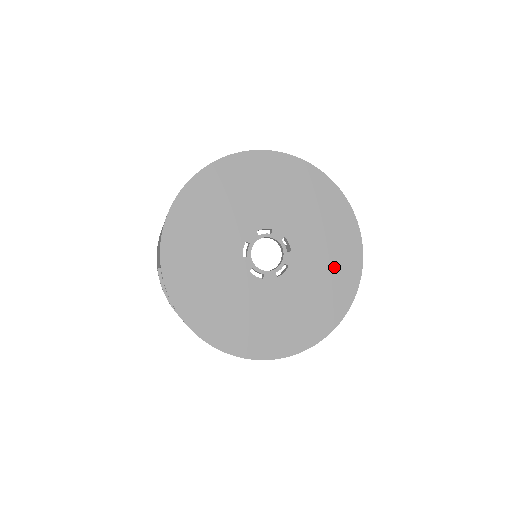
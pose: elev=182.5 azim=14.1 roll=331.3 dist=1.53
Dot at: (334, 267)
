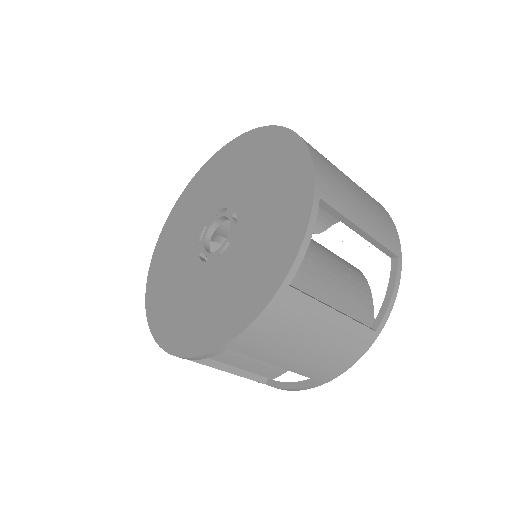
Dot at: (273, 235)
